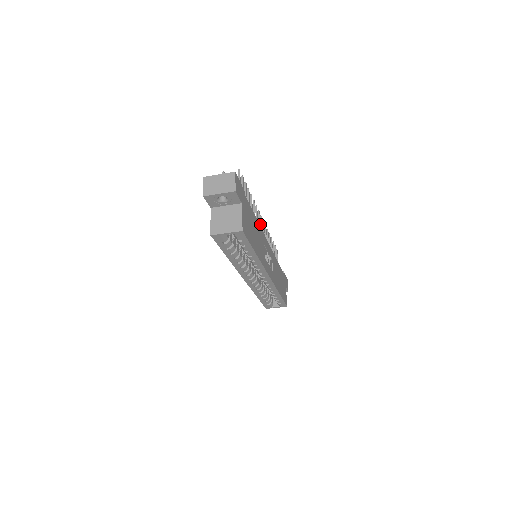
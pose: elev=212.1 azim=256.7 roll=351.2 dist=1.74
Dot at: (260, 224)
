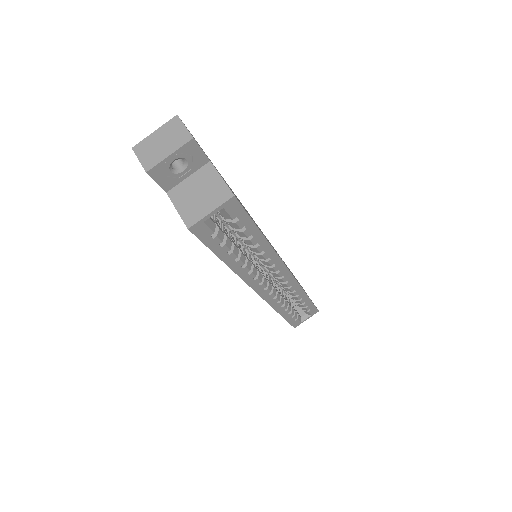
Dot at: occluded
